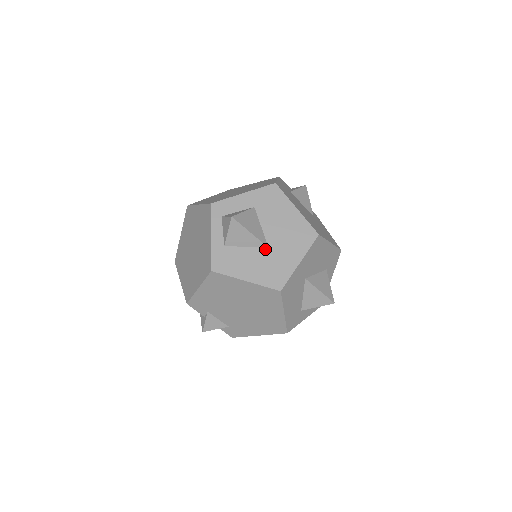
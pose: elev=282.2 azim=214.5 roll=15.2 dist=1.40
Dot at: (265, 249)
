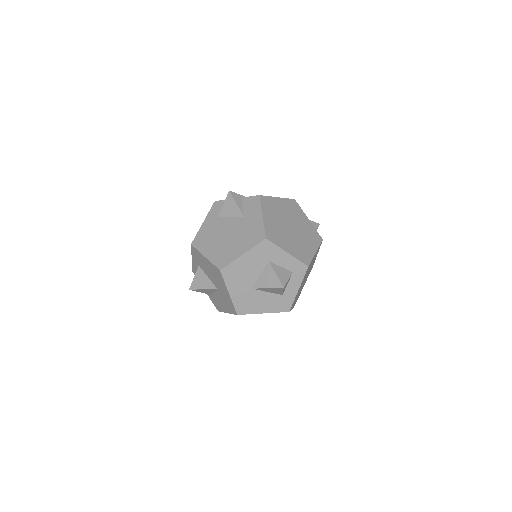
Dot at: (217, 291)
